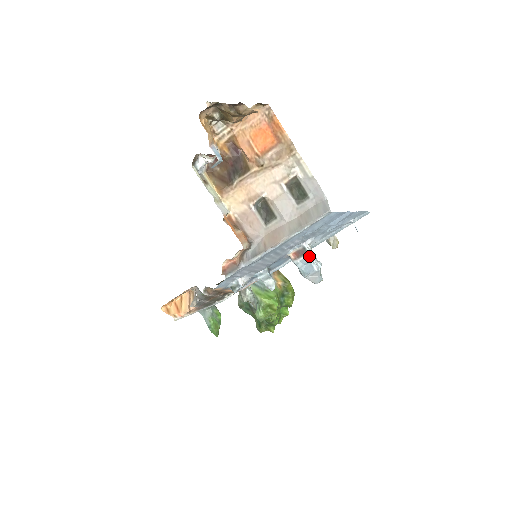
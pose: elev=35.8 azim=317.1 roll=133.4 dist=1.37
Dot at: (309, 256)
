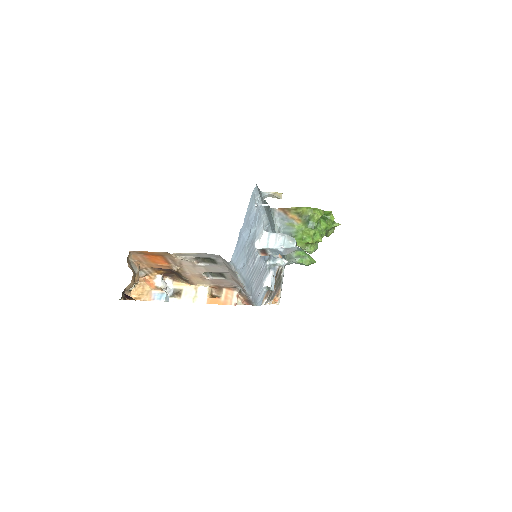
Dot at: (269, 249)
